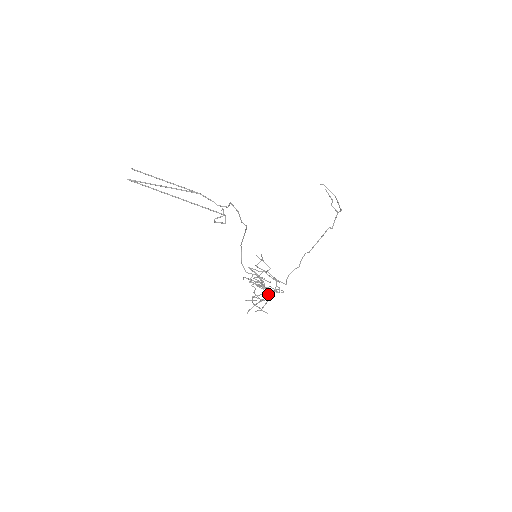
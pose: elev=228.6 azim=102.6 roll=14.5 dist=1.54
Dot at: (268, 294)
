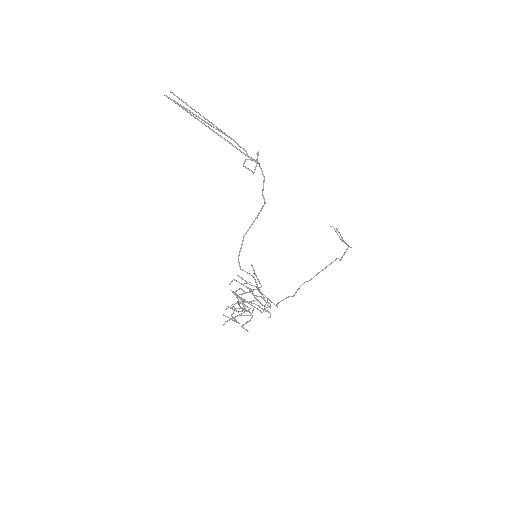
Dot at: occluded
